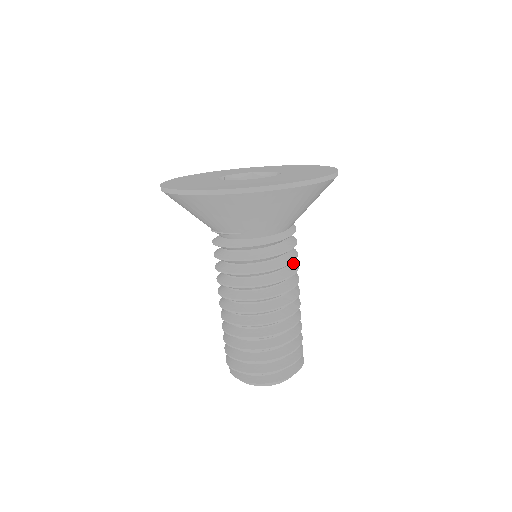
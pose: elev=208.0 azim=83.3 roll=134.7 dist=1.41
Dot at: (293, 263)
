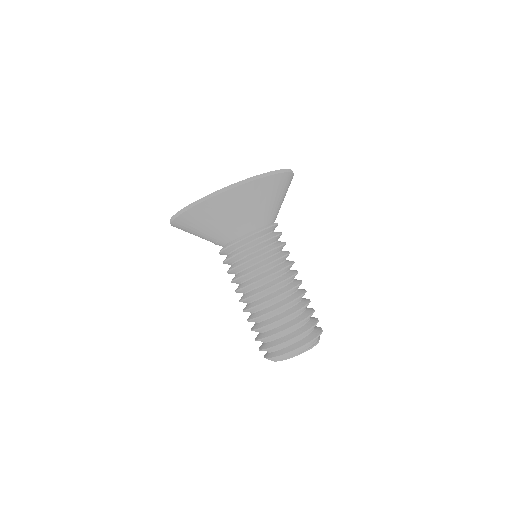
Dot at: (279, 255)
